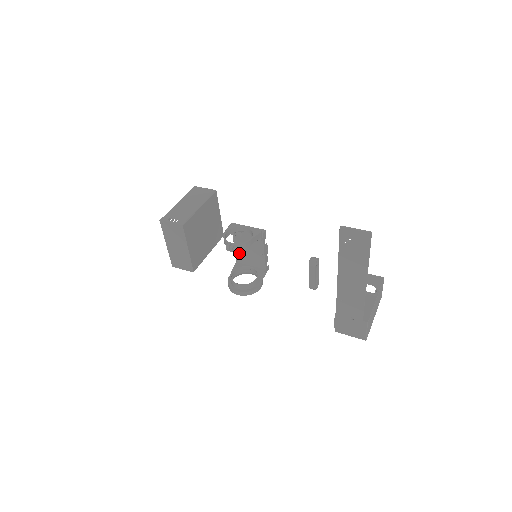
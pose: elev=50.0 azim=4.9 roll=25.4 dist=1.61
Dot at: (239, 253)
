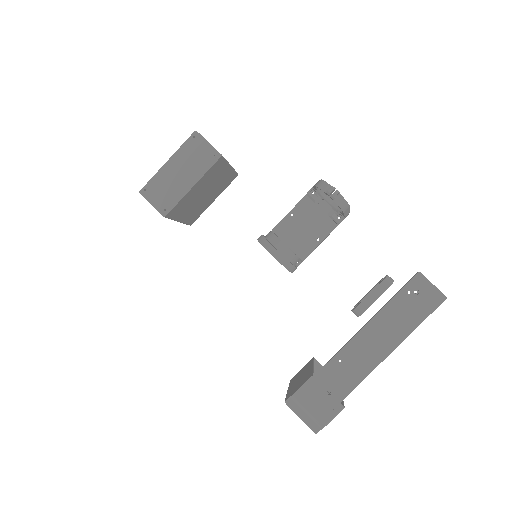
Dot at: (288, 222)
